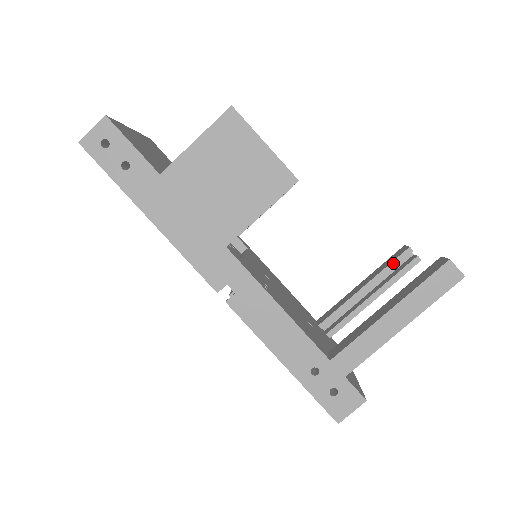
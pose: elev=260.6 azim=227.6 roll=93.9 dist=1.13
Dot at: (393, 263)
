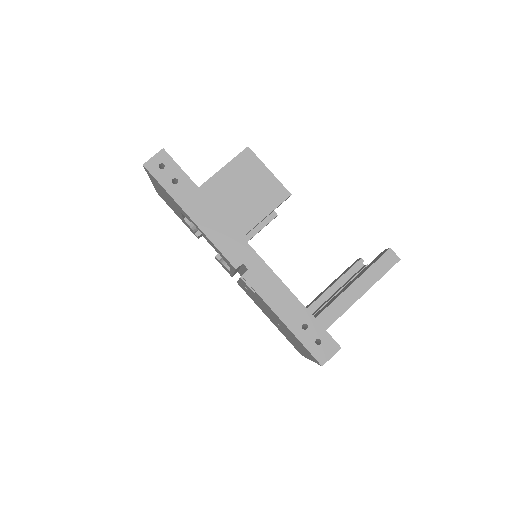
Dot at: (351, 269)
